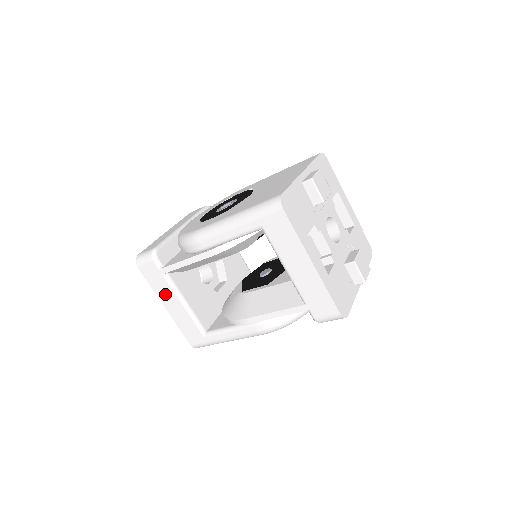
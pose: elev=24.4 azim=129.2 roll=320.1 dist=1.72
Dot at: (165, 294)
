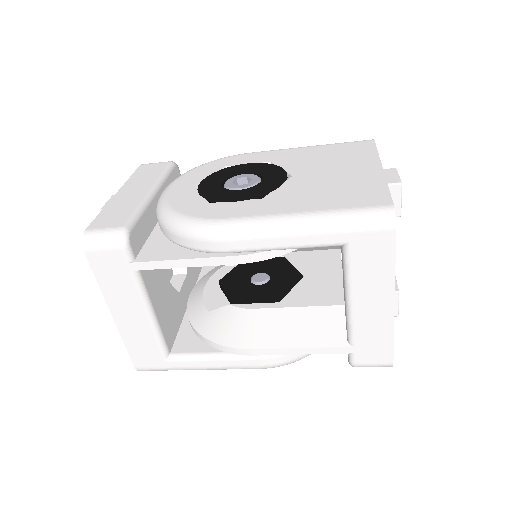
Dot at: (122, 298)
